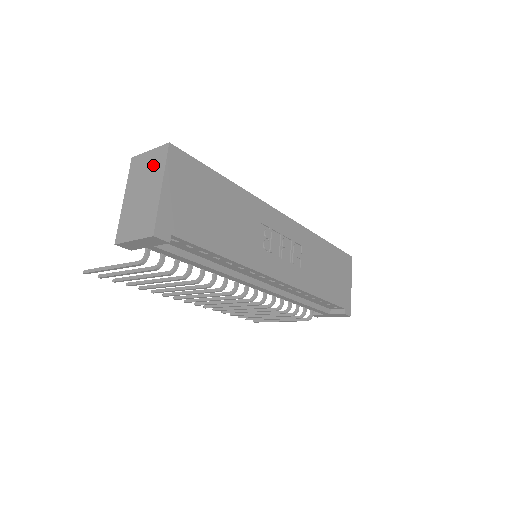
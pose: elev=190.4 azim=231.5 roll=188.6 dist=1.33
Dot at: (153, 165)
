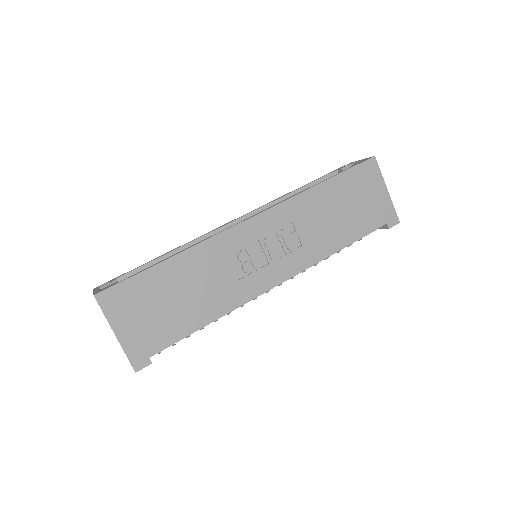
Dot at: occluded
